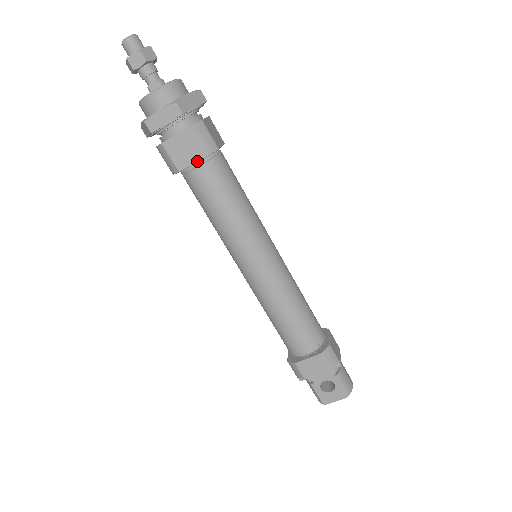
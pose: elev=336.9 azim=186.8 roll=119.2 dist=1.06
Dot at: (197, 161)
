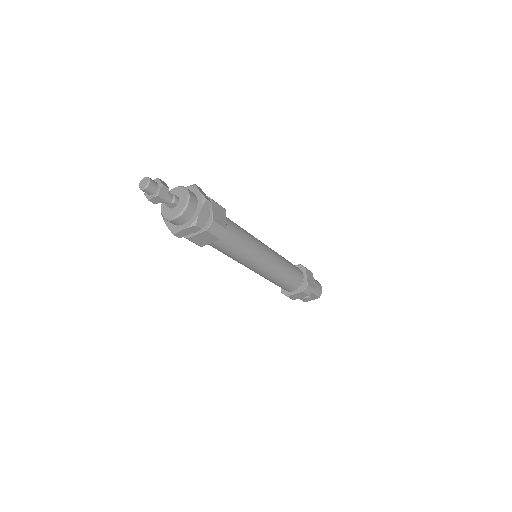
Dot at: occluded
